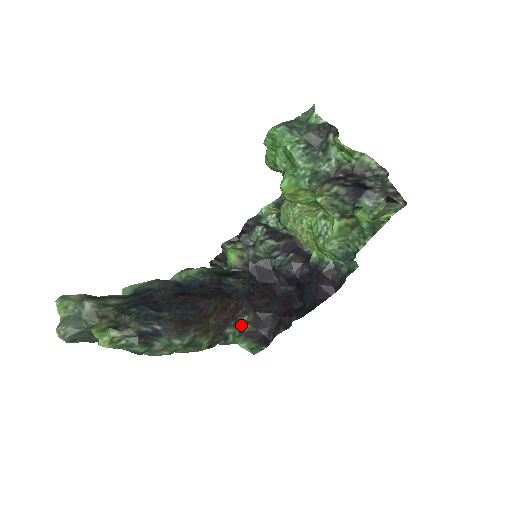
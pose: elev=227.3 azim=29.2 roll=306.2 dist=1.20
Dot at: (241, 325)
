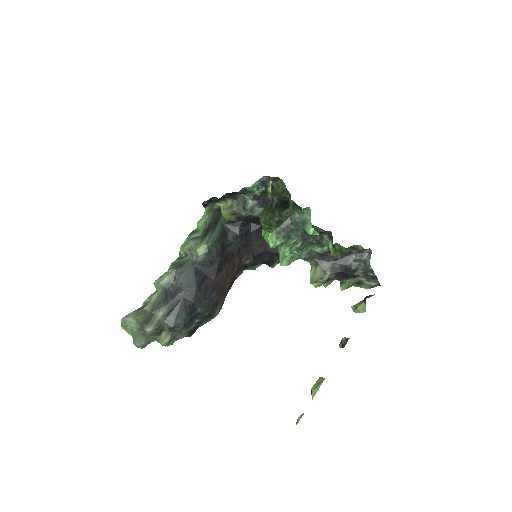
Dot at: (245, 266)
